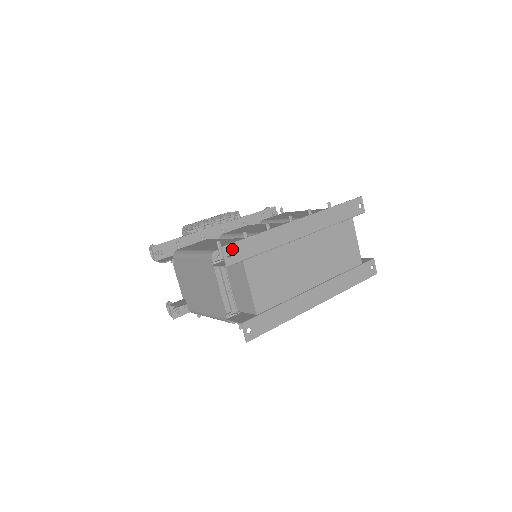
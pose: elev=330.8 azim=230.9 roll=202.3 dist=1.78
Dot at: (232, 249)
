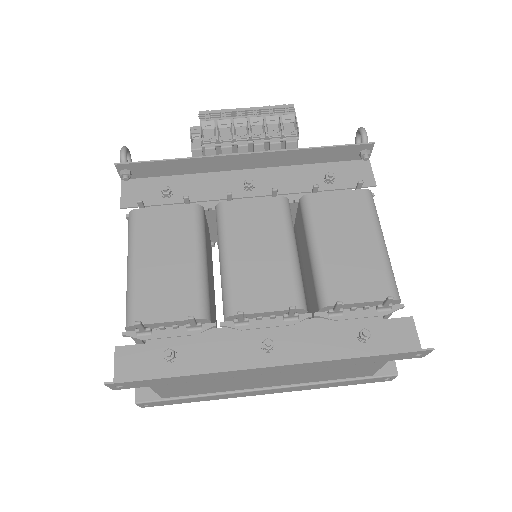
Dot at: (125, 384)
